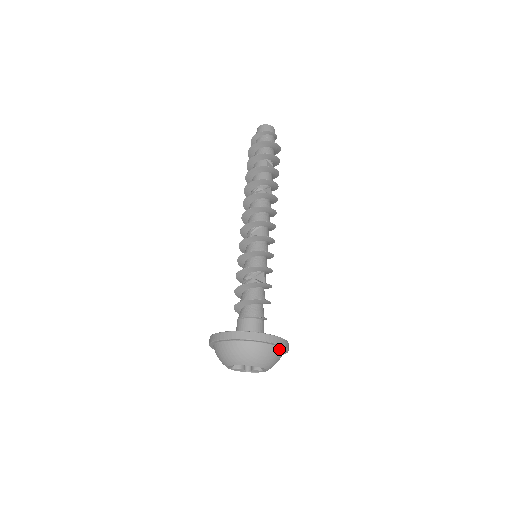
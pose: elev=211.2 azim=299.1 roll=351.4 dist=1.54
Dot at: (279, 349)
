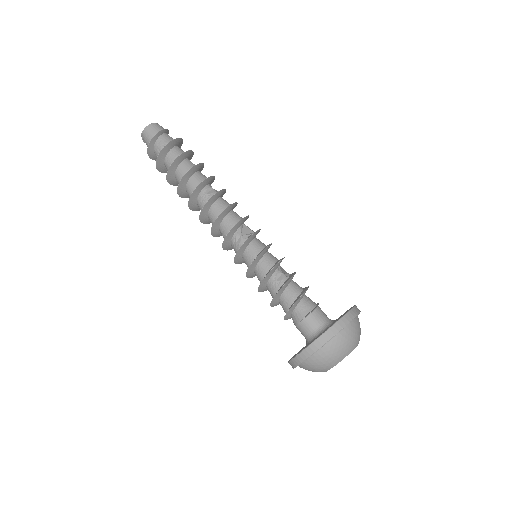
Dot at: occluded
